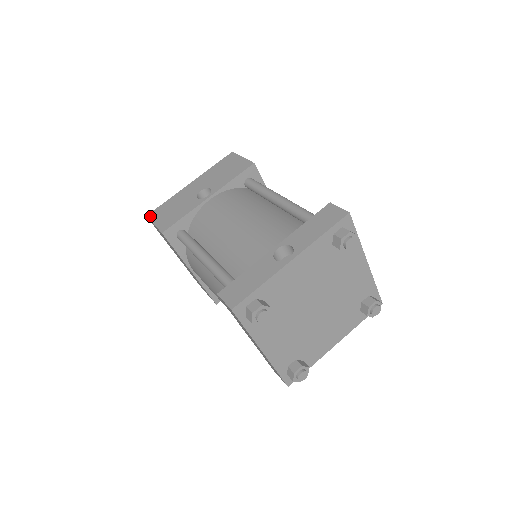
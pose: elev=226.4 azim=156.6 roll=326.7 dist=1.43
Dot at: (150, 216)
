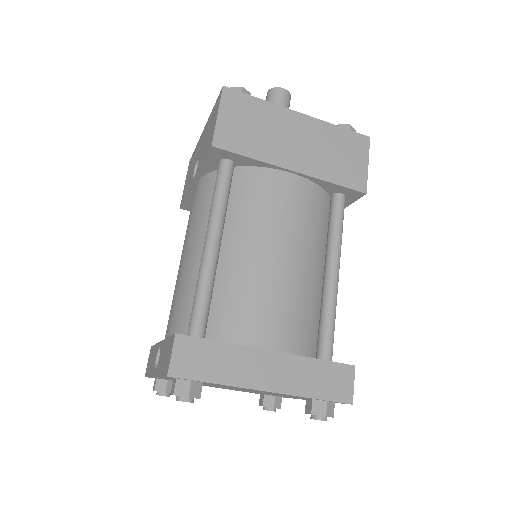
Dot at: (188, 166)
